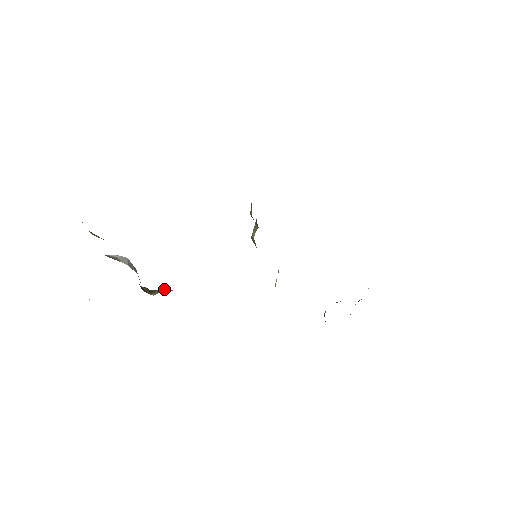
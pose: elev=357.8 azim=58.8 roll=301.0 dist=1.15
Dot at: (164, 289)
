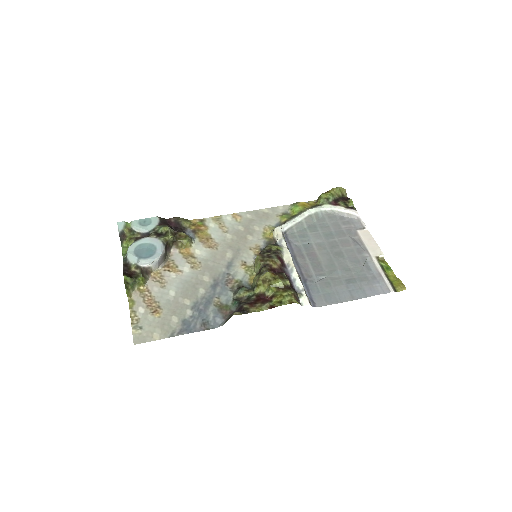
Dot at: (184, 247)
